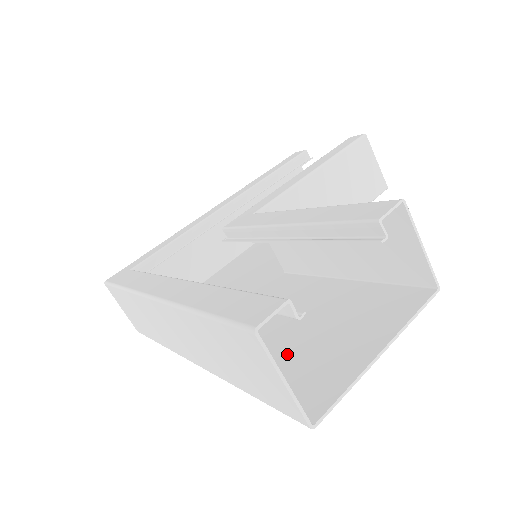
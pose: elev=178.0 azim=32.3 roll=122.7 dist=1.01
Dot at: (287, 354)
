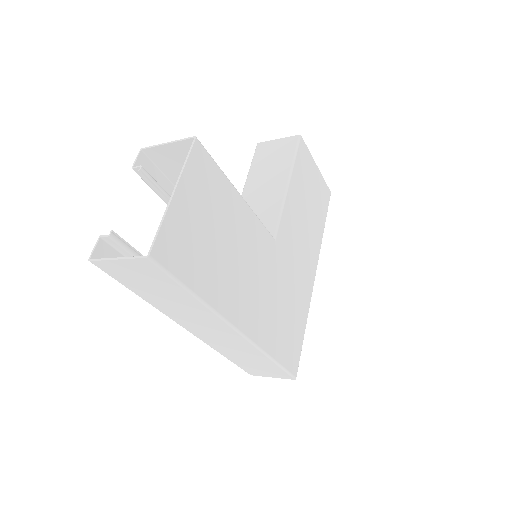
Dot at: (205, 258)
